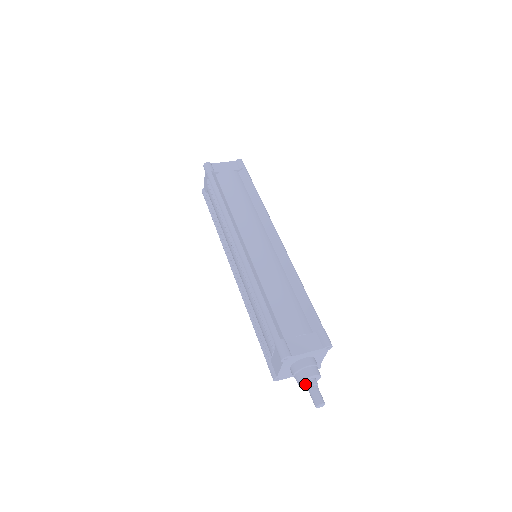
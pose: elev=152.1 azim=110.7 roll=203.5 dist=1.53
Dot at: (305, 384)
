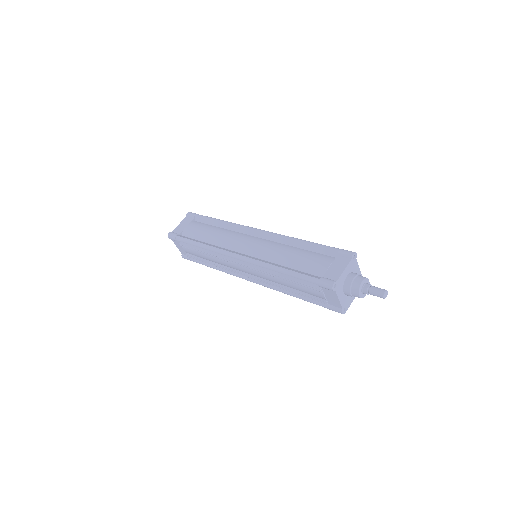
Dot at: (363, 292)
